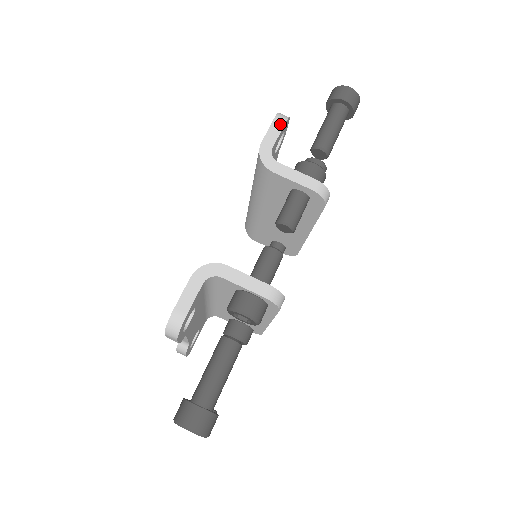
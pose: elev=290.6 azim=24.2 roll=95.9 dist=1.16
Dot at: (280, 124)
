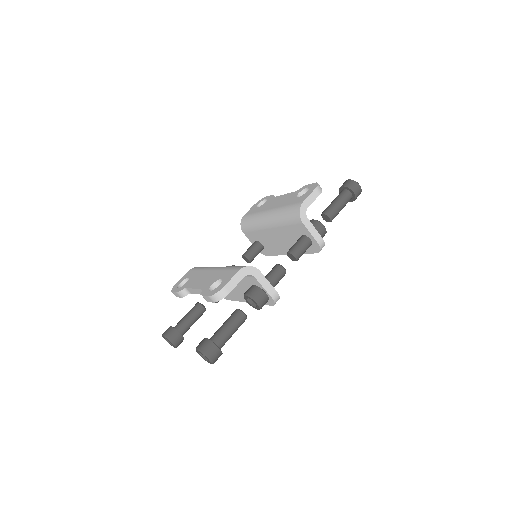
Dot at: (318, 193)
